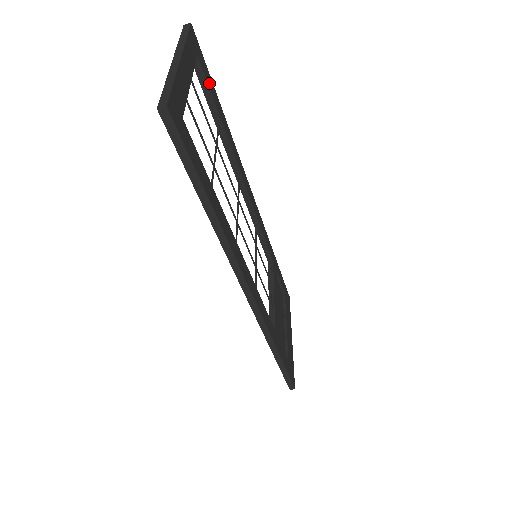
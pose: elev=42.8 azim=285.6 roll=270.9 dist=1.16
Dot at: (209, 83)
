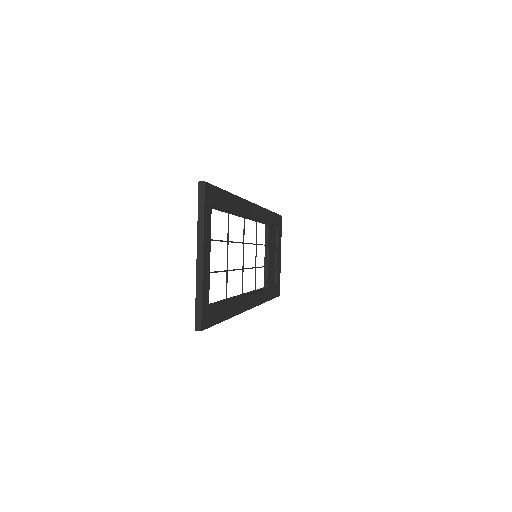
Dot at: (221, 201)
